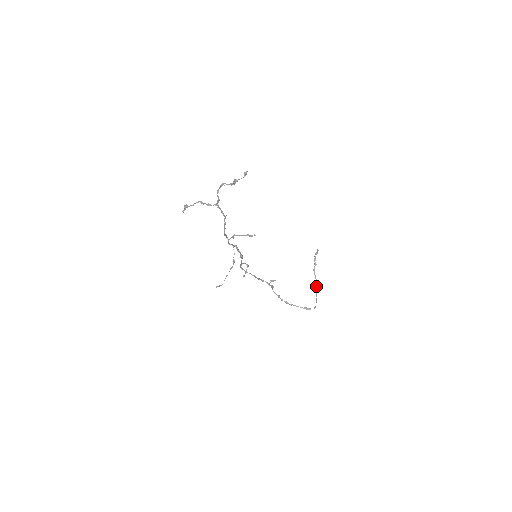
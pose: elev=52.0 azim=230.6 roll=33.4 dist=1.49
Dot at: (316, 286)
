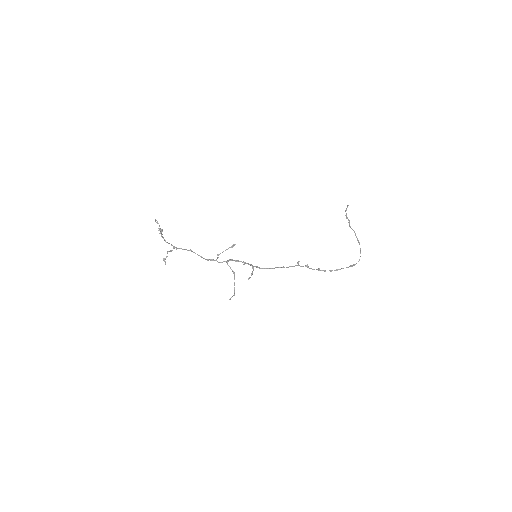
Dot at: (357, 240)
